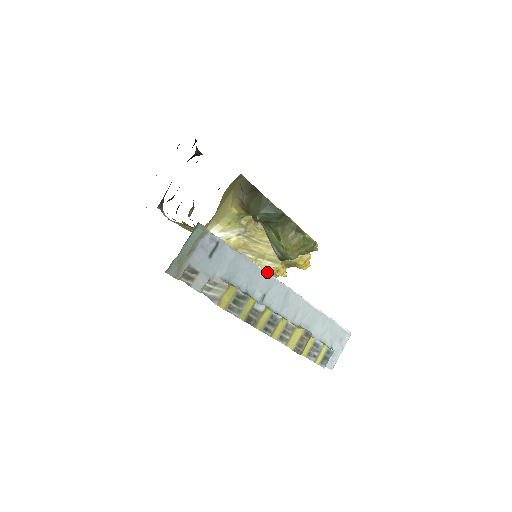
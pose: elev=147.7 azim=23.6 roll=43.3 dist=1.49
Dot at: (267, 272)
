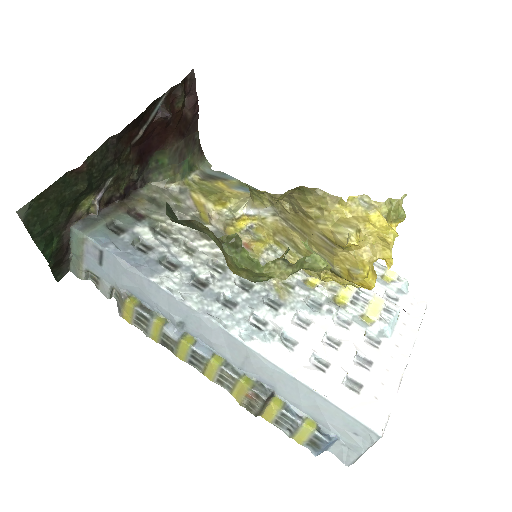
Dot at: (316, 276)
